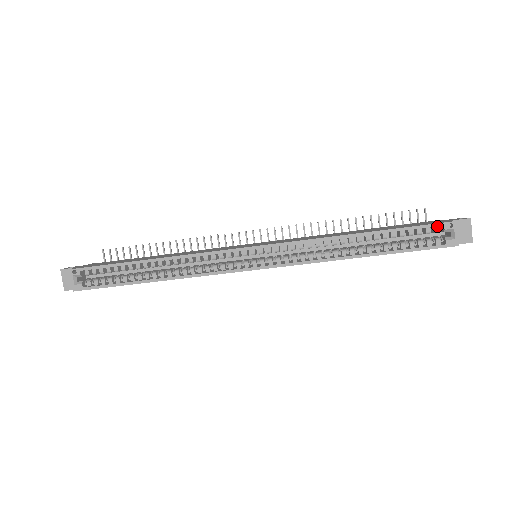
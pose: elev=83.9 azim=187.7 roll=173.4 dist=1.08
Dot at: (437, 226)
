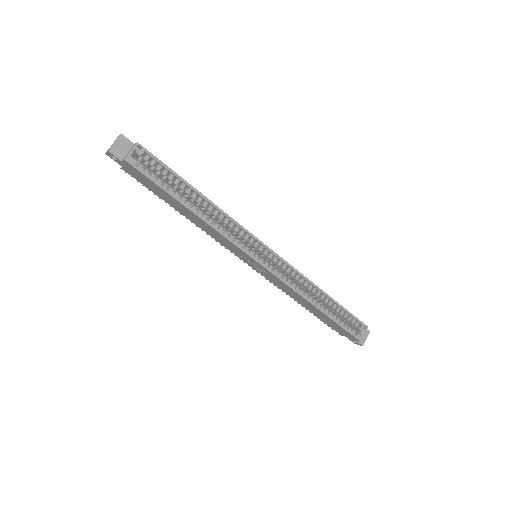
Dot at: (360, 322)
